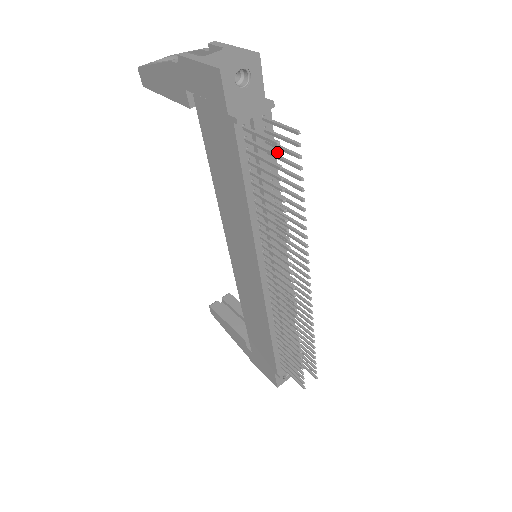
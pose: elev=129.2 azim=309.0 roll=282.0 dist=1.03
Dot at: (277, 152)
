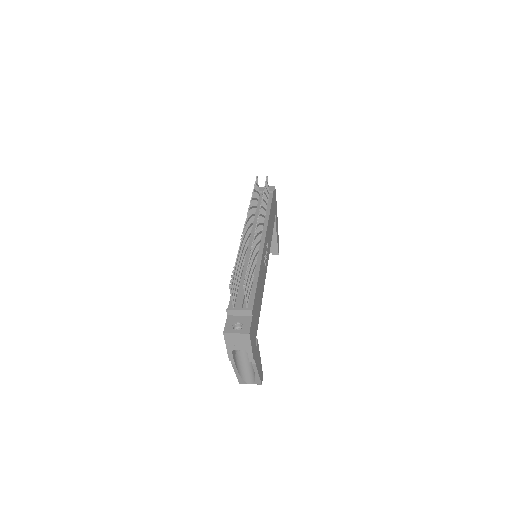
Dot at: (257, 181)
